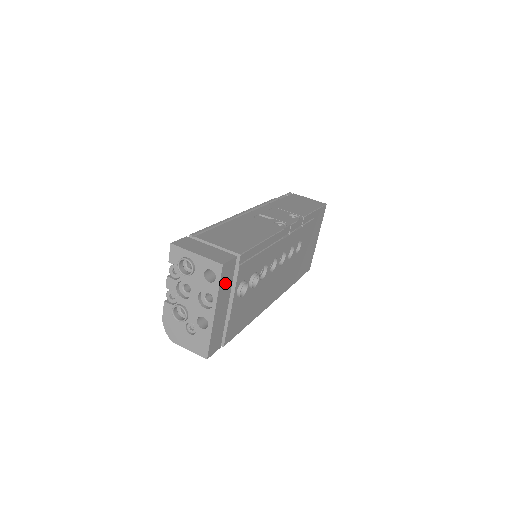
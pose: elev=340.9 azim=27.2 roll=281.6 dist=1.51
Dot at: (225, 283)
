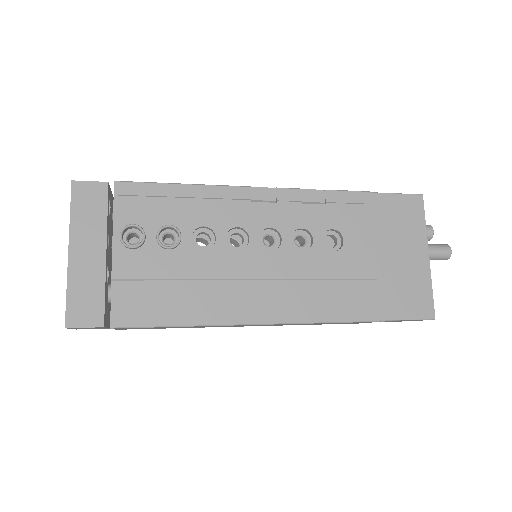
Dot at: (87, 212)
